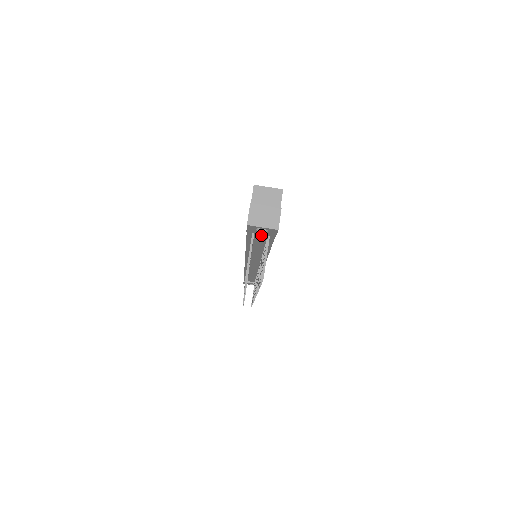
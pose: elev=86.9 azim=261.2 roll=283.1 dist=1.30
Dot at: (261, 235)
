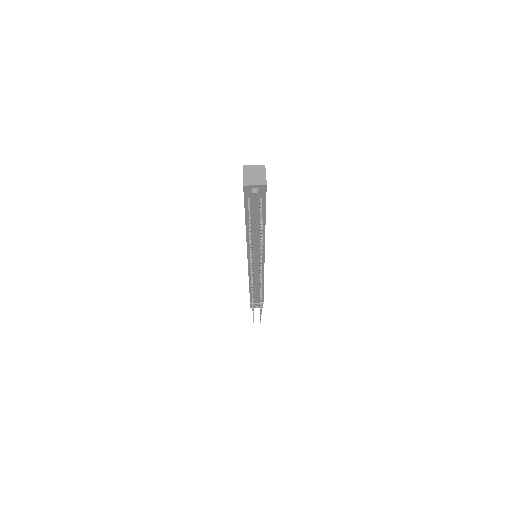
Dot at: (255, 203)
